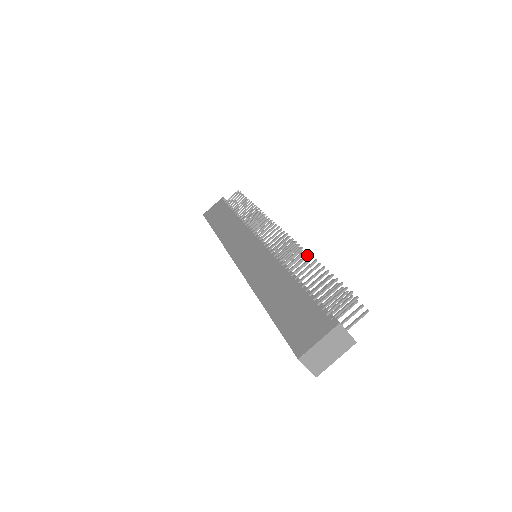
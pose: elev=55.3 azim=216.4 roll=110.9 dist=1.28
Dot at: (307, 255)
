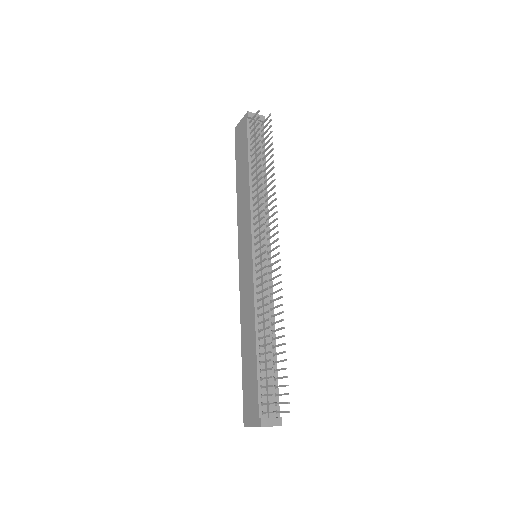
Dot at: (268, 320)
